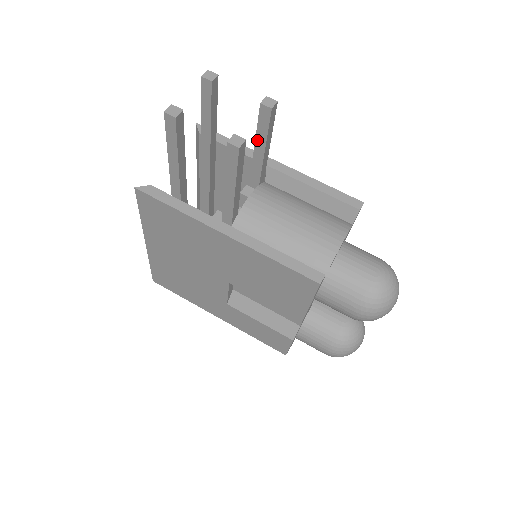
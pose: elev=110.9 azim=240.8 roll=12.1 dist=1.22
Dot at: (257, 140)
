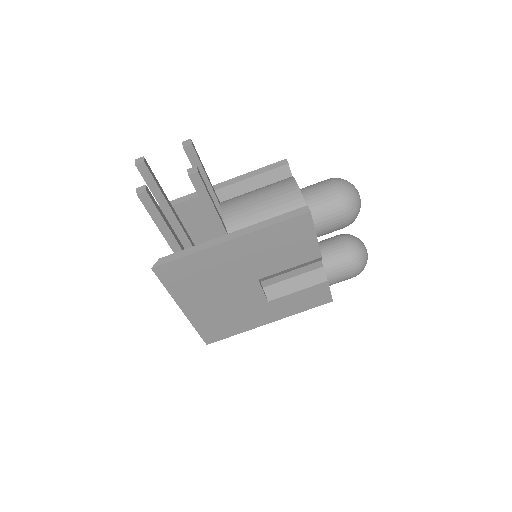
Dot at: occluded
